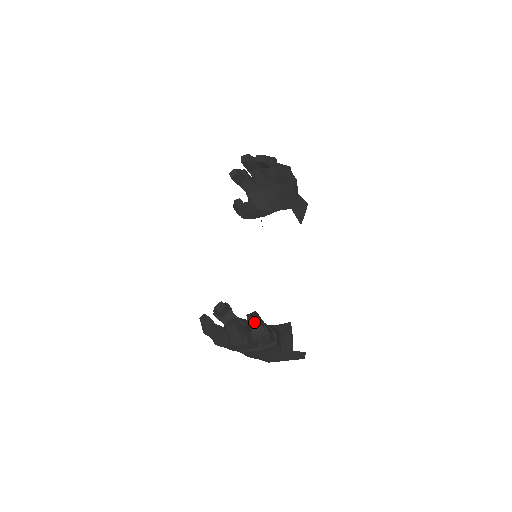
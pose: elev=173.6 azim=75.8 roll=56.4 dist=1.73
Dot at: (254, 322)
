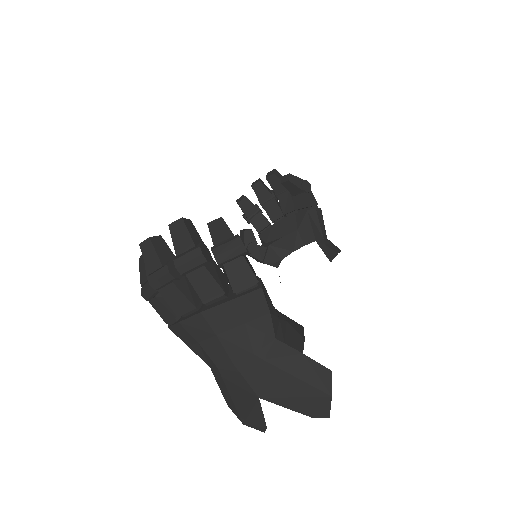
Dot at: (218, 227)
